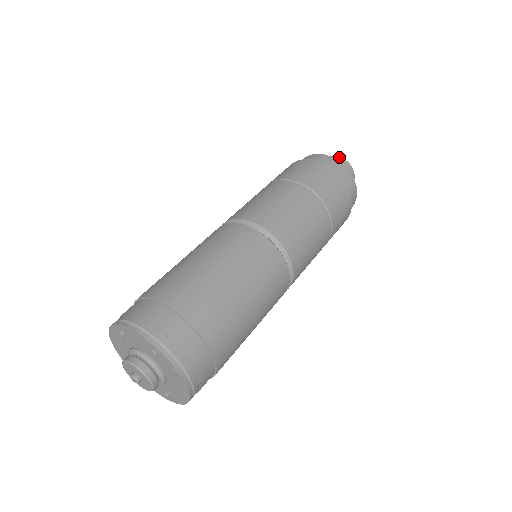
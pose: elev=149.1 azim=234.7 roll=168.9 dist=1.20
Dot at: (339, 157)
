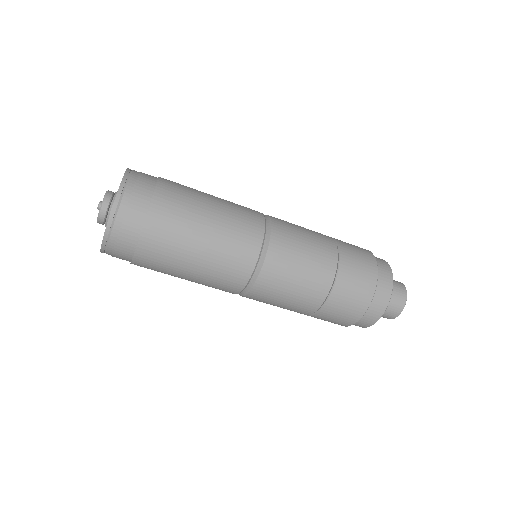
Dot at: (404, 285)
